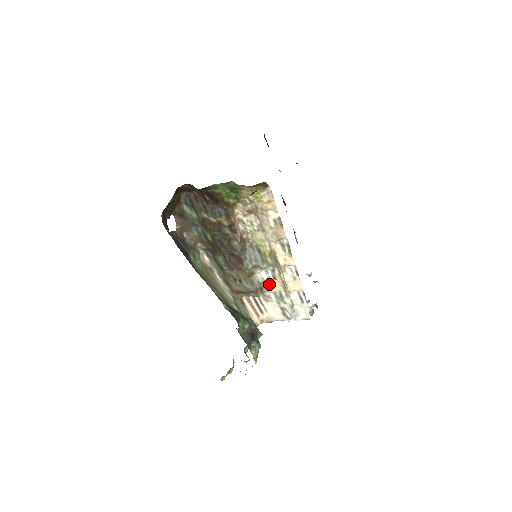
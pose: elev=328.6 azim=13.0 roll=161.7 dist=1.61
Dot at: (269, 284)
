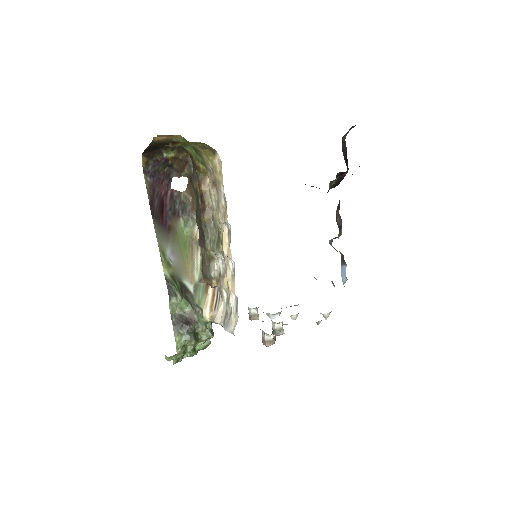
Dot at: (222, 277)
